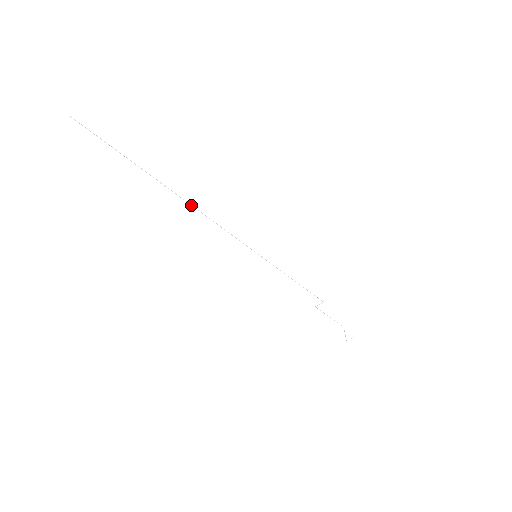
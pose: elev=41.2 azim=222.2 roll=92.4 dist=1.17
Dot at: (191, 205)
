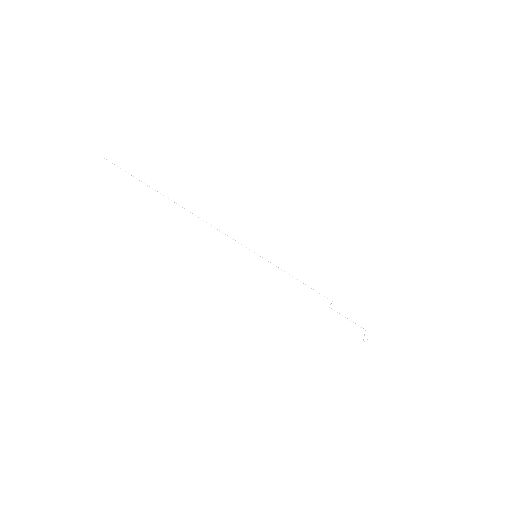
Dot at: occluded
